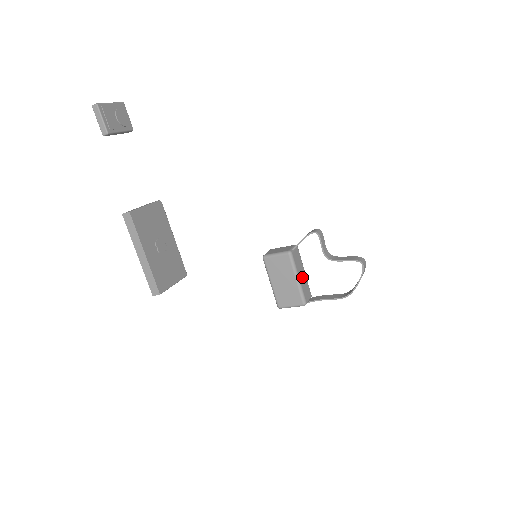
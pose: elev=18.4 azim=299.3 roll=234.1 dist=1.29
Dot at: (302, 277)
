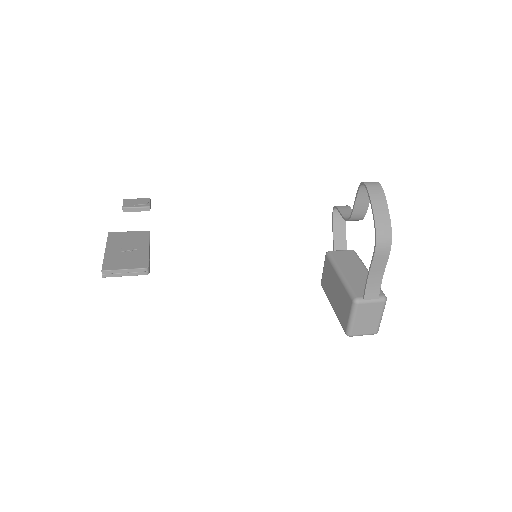
Dot at: (354, 274)
